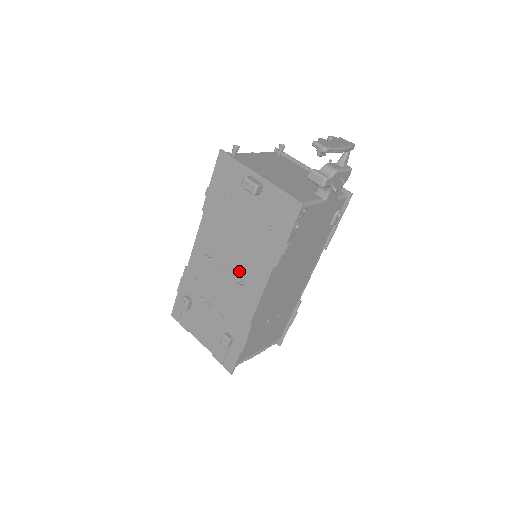
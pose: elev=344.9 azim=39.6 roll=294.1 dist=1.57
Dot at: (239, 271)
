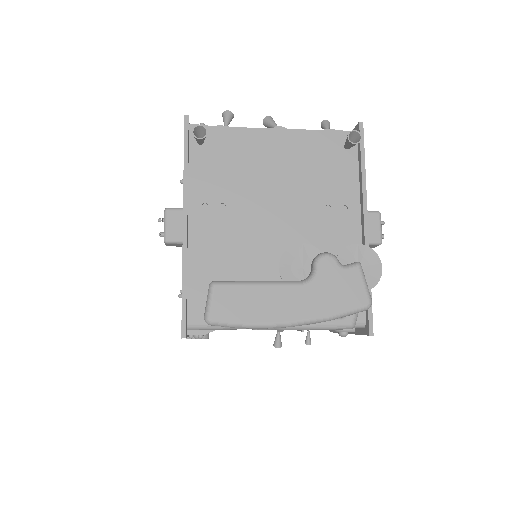
Dot at: occluded
